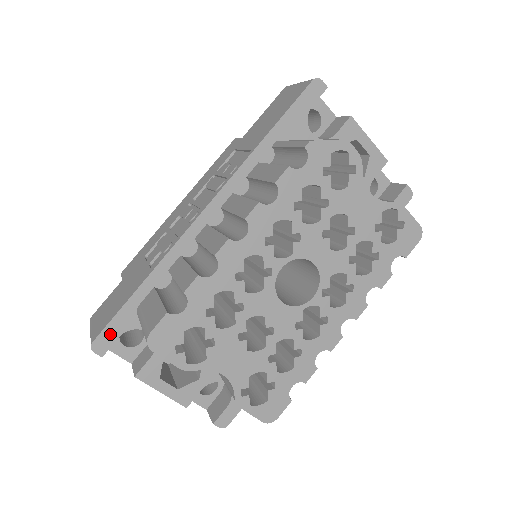
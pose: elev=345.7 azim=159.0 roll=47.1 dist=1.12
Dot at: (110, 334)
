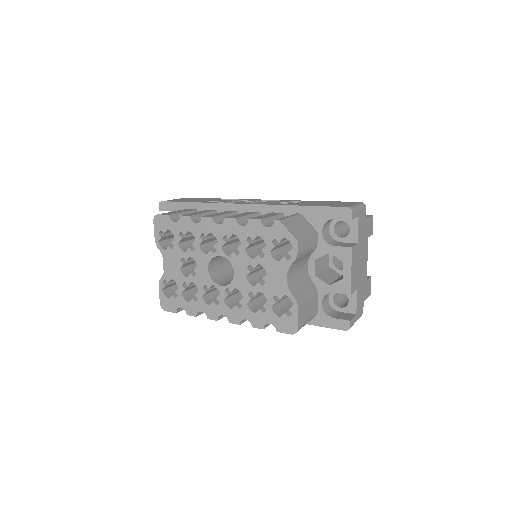
Dot at: (169, 206)
